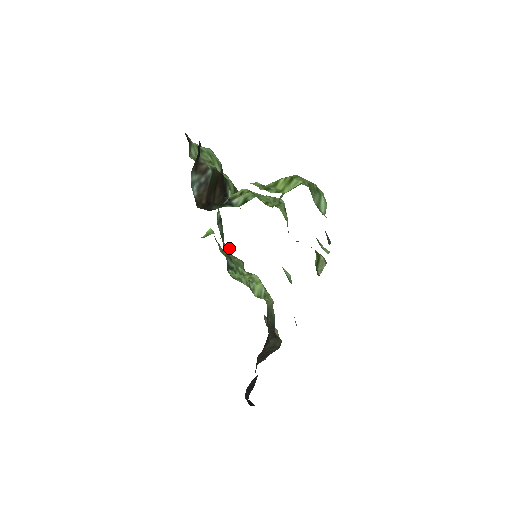
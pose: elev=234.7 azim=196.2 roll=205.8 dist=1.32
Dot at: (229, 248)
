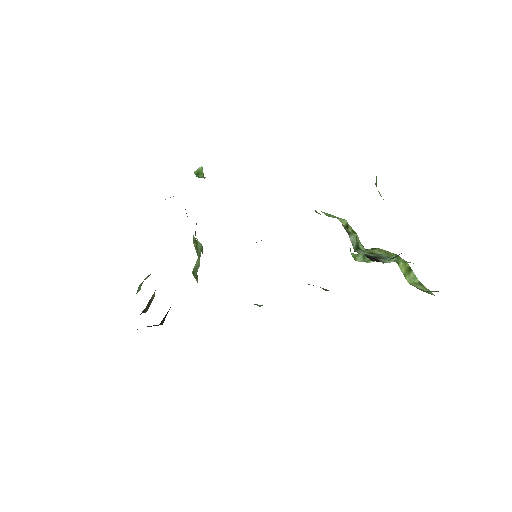
Dot at: occluded
